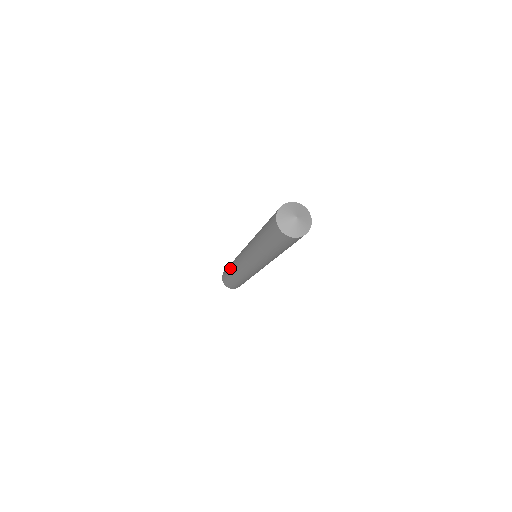
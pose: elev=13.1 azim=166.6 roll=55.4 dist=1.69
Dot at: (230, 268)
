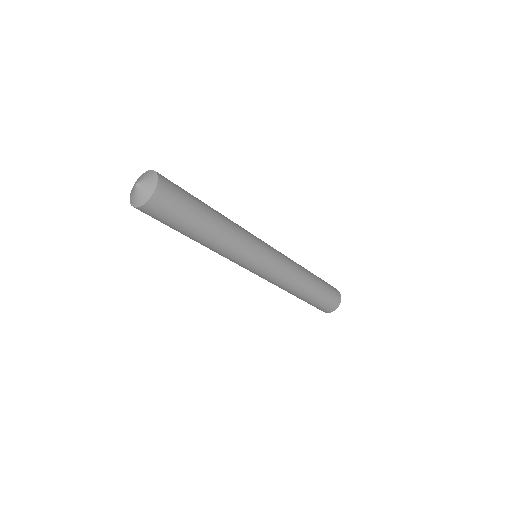
Dot at: occluded
